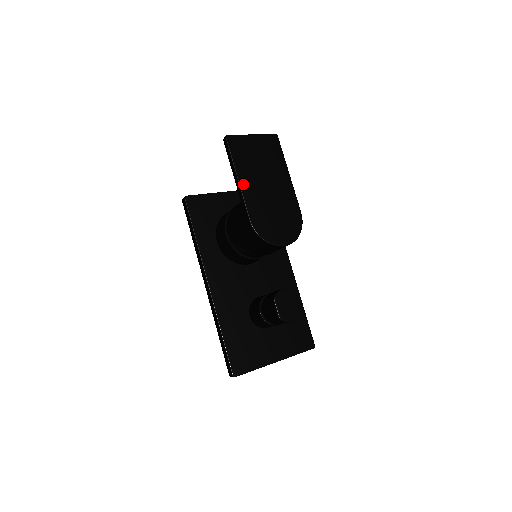
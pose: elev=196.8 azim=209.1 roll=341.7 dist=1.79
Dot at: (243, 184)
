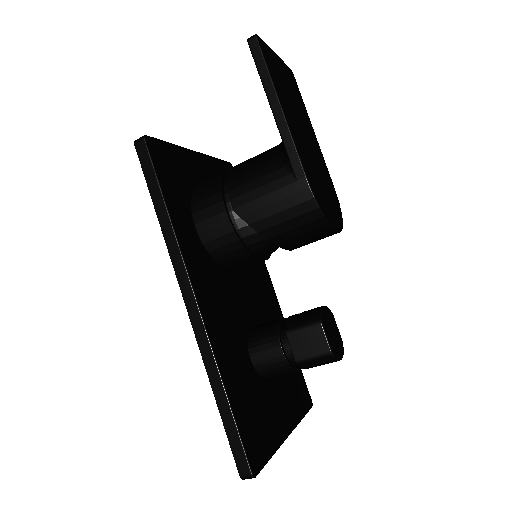
Dot at: (288, 118)
